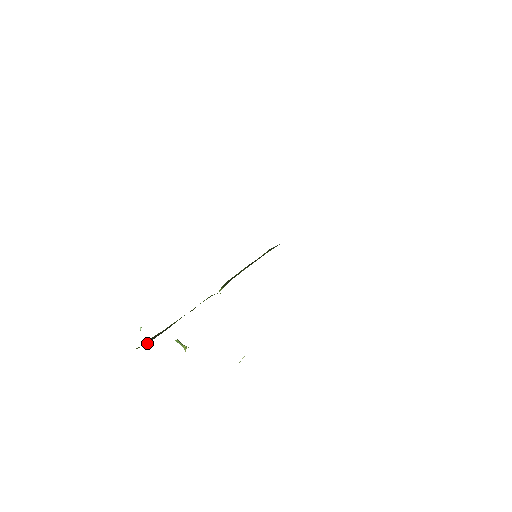
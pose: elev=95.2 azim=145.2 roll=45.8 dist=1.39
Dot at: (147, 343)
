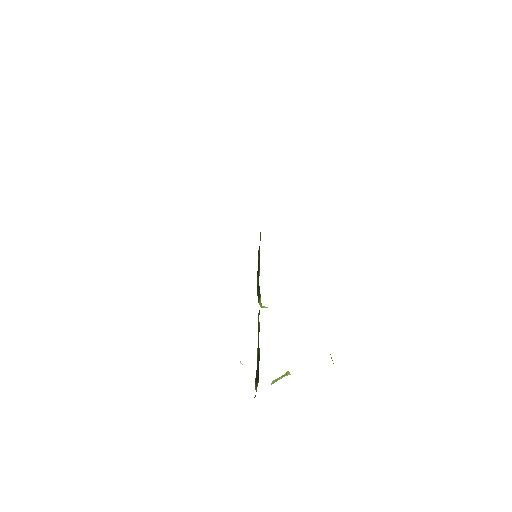
Dot at: occluded
